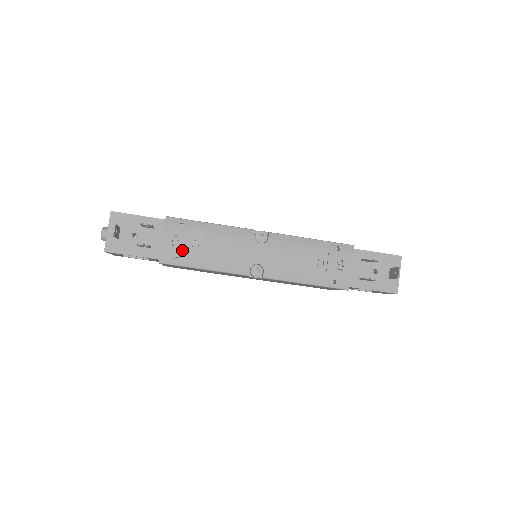
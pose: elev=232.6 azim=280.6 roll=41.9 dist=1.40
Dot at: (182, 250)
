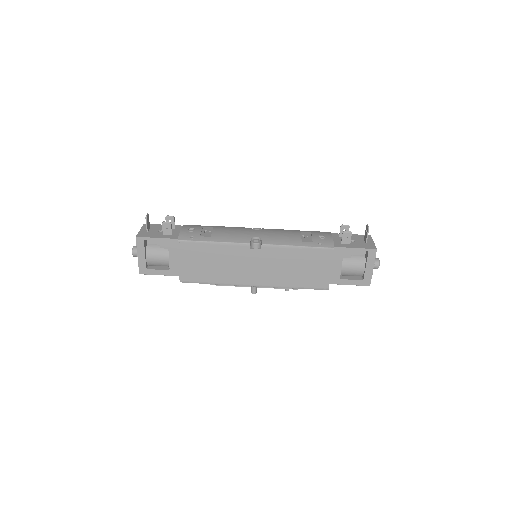
Dot at: (196, 233)
